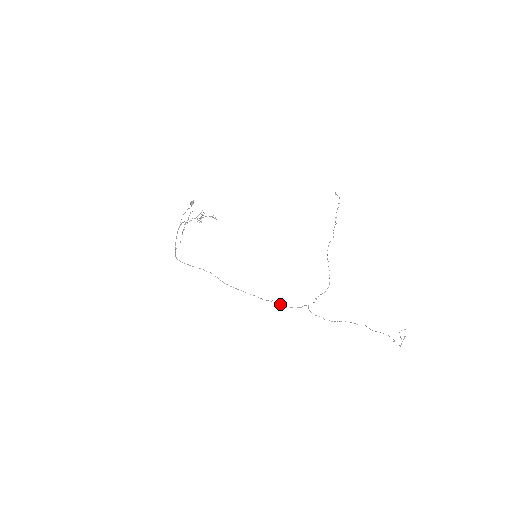
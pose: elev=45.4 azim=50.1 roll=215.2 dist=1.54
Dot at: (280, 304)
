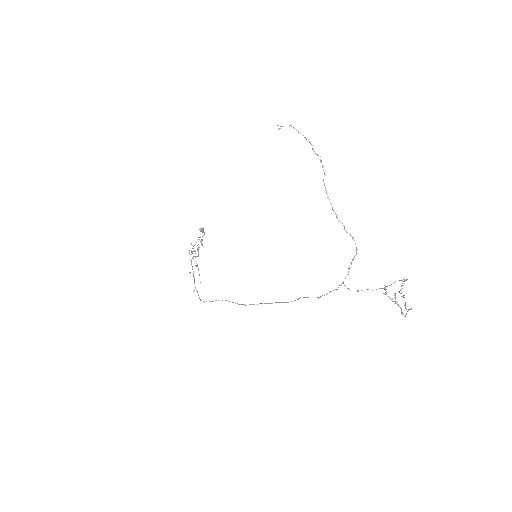
Dot at: occluded
